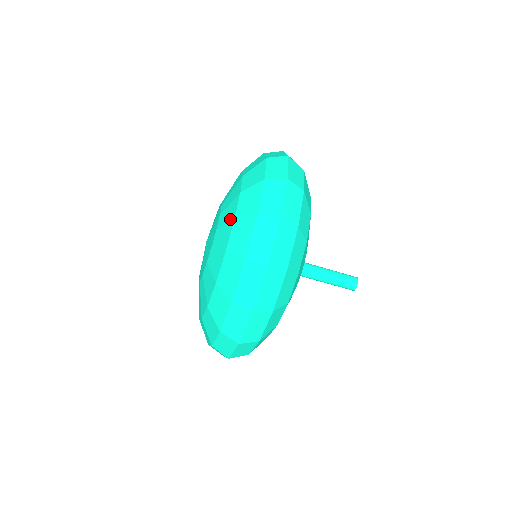
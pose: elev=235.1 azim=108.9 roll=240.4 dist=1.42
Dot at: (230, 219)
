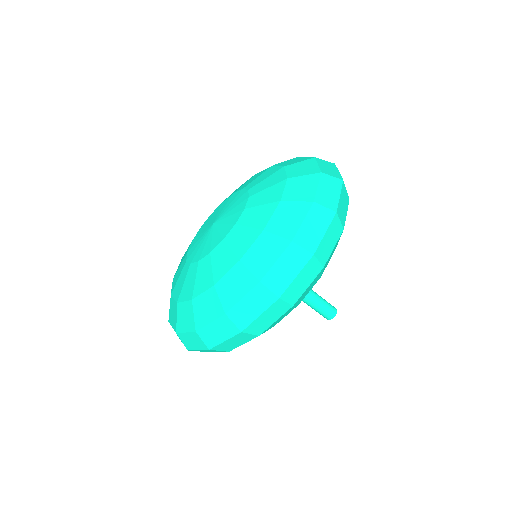
Dot at: (258, 225)
